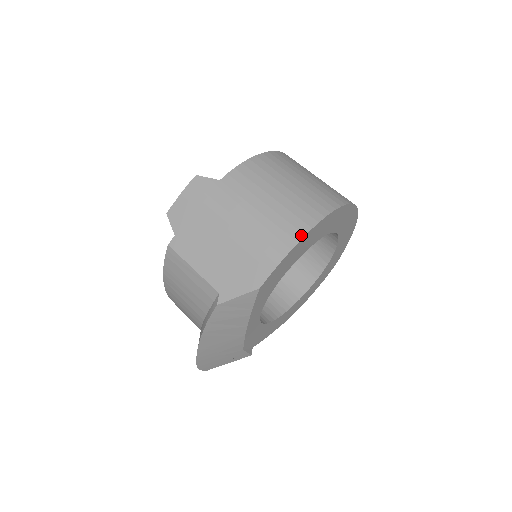
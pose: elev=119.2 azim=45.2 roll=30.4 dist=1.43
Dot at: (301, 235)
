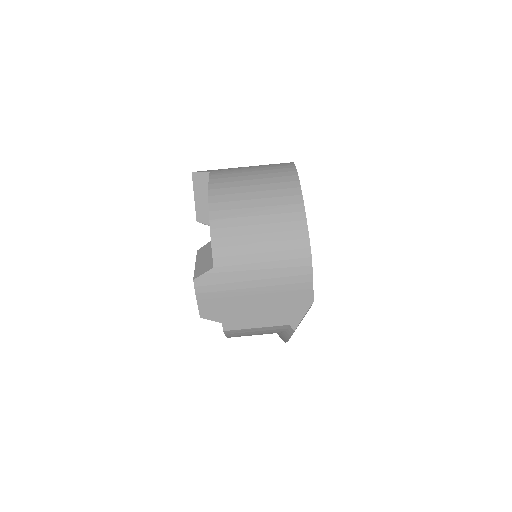
Dot at: (308, 250)
